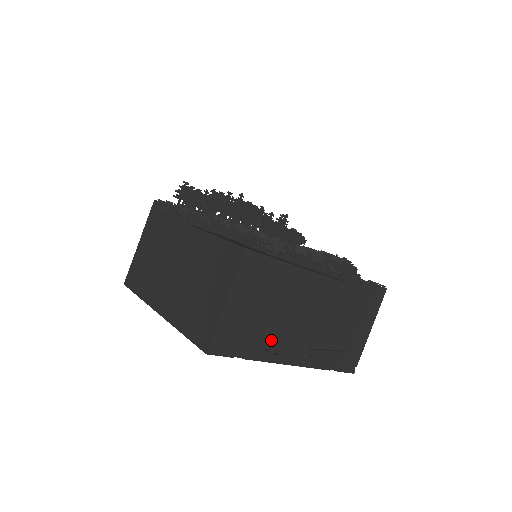
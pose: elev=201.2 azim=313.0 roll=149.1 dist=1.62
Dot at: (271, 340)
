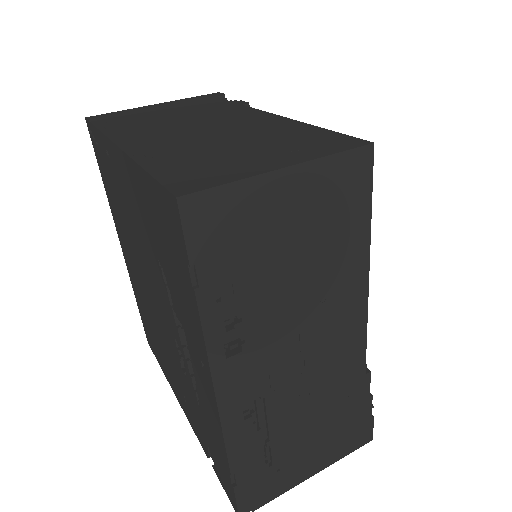
Dot at: (246, 318)
